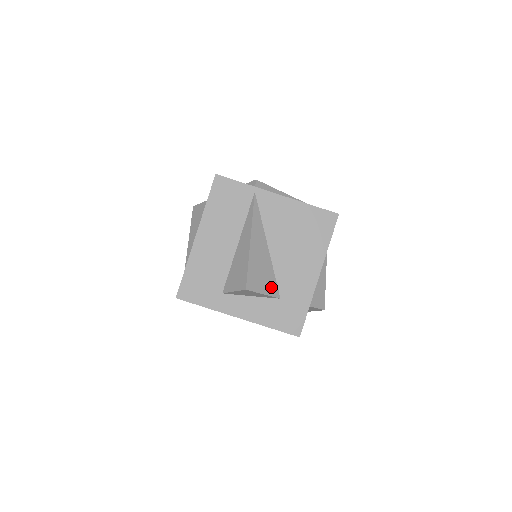
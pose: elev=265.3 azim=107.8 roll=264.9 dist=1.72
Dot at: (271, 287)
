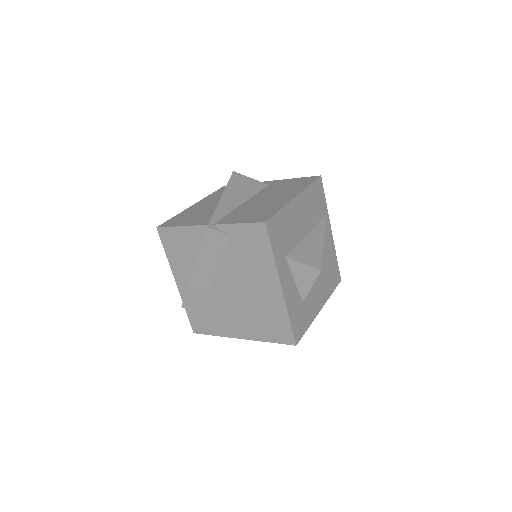
Dot at: occluded
